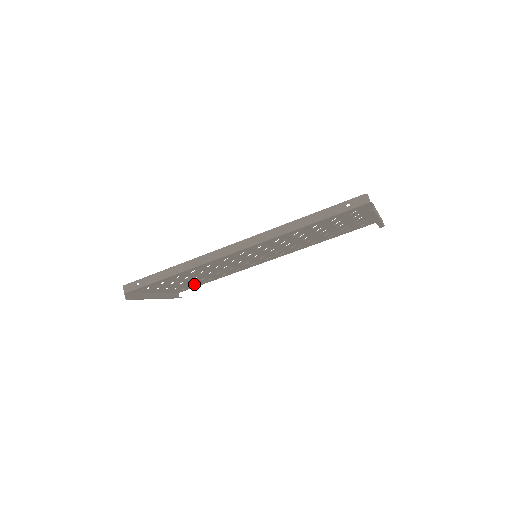
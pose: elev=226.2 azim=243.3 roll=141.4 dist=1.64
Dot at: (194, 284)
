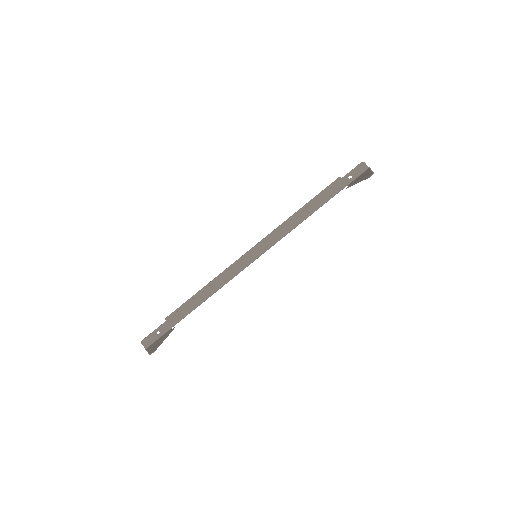
Dot at: occluded
